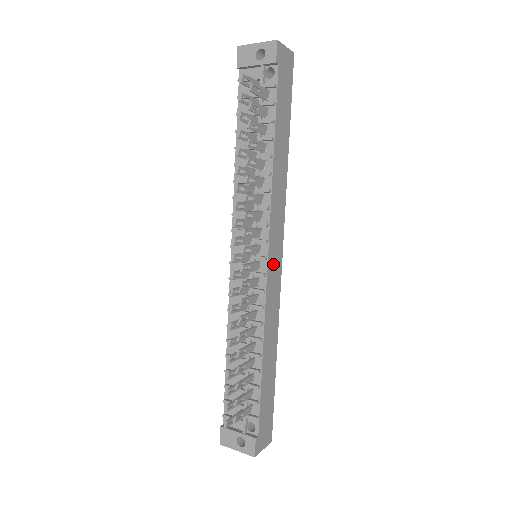
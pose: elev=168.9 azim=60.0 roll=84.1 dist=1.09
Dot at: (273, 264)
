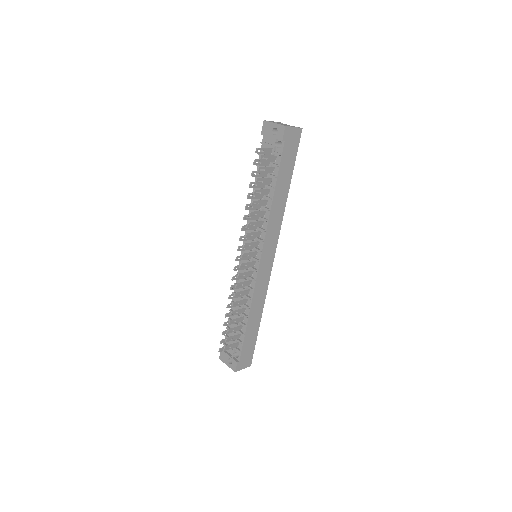
Dot at: (265, 264)
